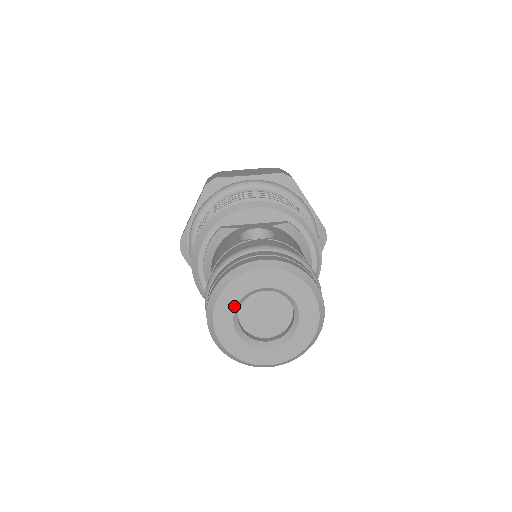
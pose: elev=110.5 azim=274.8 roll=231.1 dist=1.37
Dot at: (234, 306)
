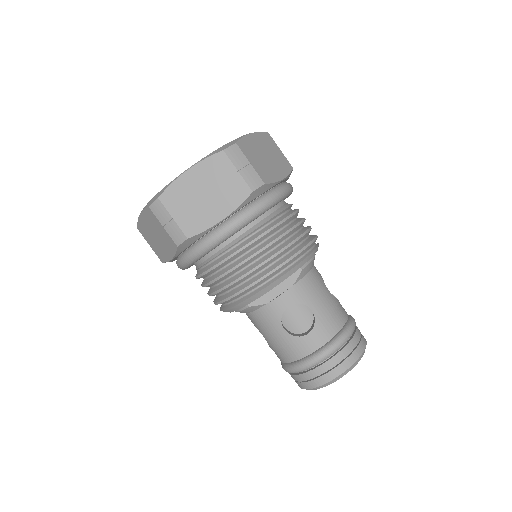
Dot at: occluded
